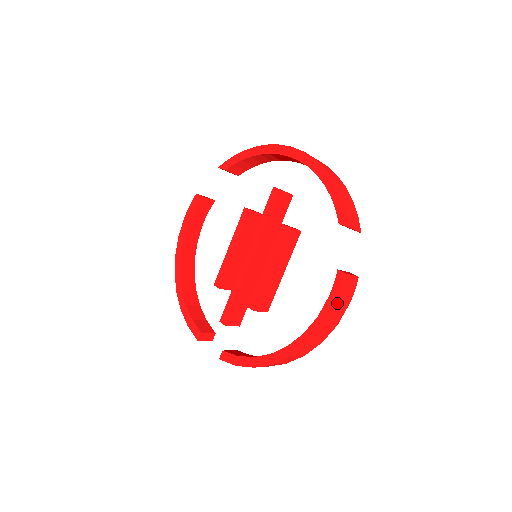
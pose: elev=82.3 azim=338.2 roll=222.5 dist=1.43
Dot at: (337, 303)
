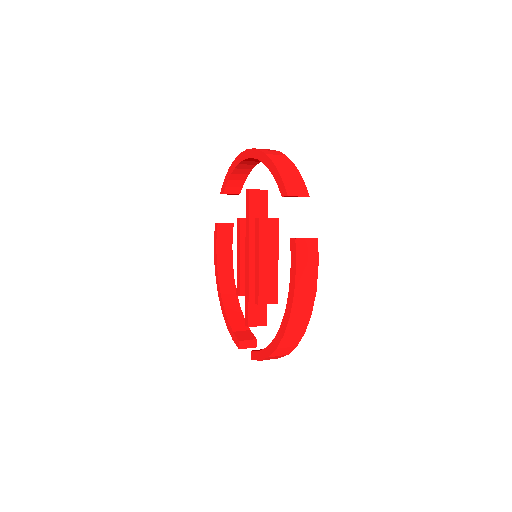
Dot at: (297, 269)
